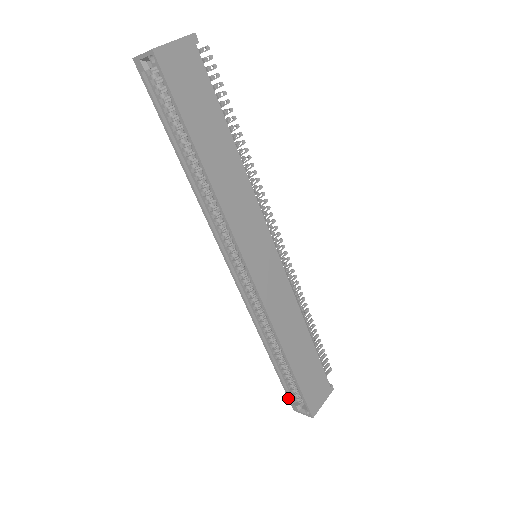
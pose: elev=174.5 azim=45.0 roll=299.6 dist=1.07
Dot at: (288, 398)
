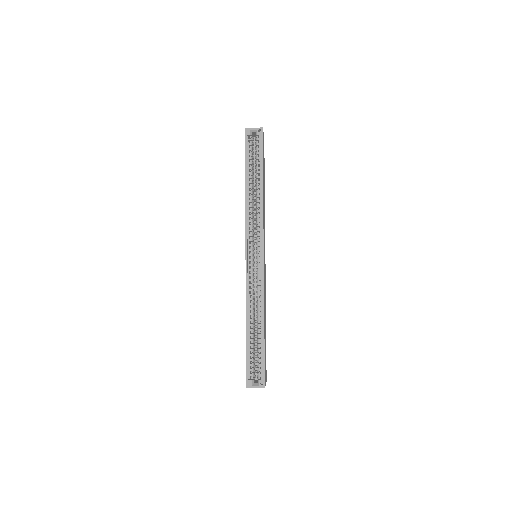
Dot at: (246, 373)
